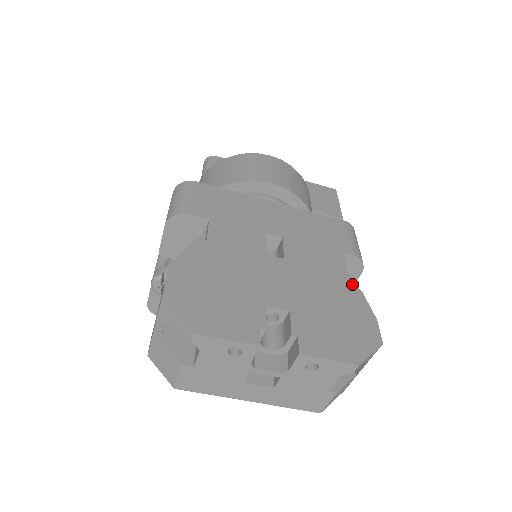
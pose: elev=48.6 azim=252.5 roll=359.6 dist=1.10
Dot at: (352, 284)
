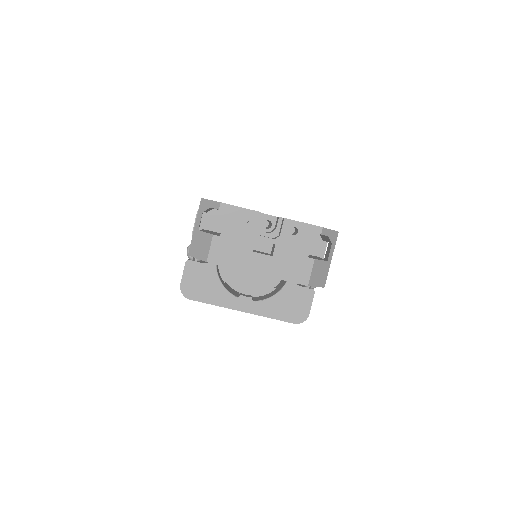
Dot at: occluded
